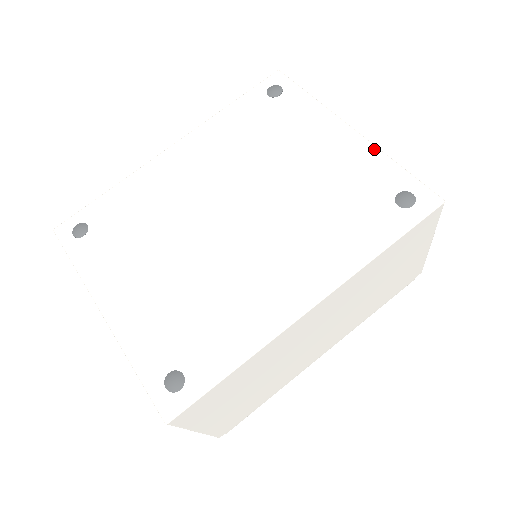
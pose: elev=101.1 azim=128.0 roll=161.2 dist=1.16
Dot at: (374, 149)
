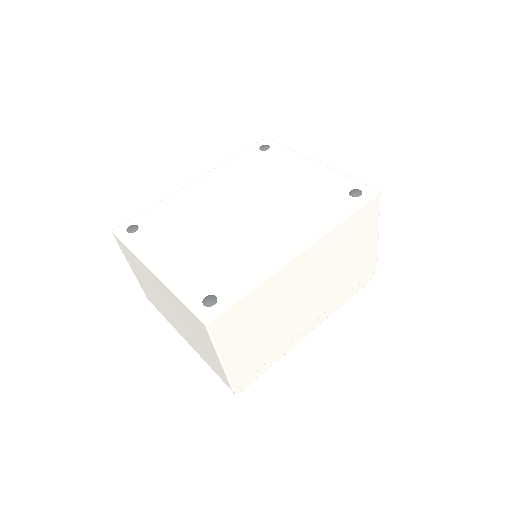
Dot at: (333, 171)
